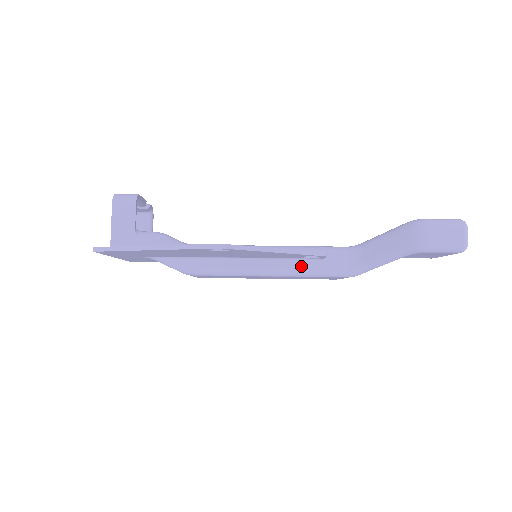
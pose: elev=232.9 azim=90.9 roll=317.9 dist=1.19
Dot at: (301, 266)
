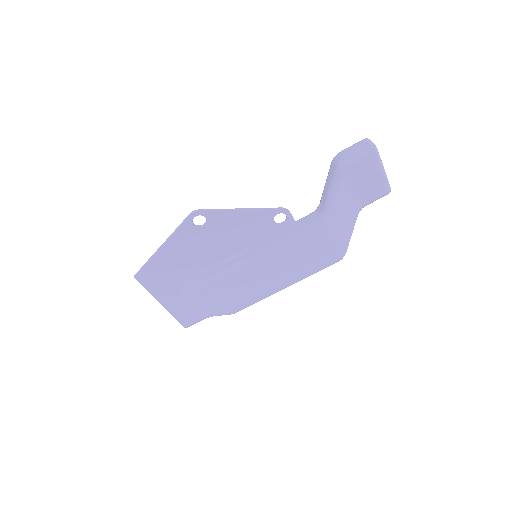
Dot at: (283, 236)
